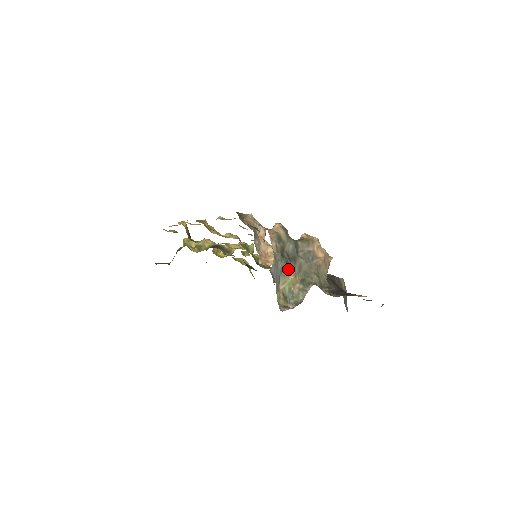
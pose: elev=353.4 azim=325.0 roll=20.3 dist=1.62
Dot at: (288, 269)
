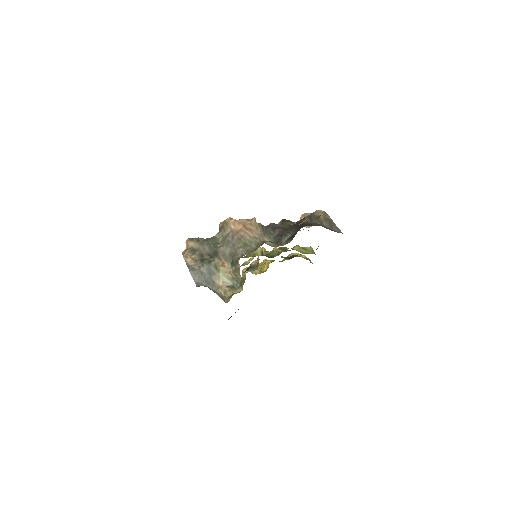
Dot at: (213, 266)
